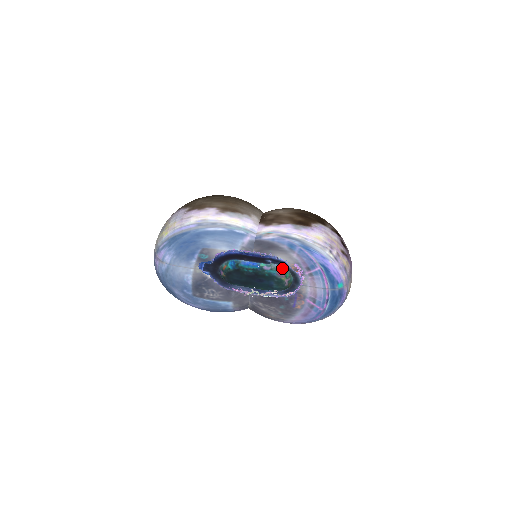
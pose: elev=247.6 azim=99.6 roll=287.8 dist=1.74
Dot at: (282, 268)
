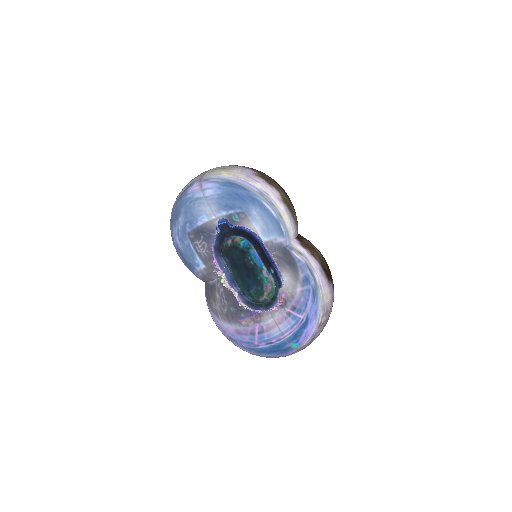
Dot at: (274, 286)
